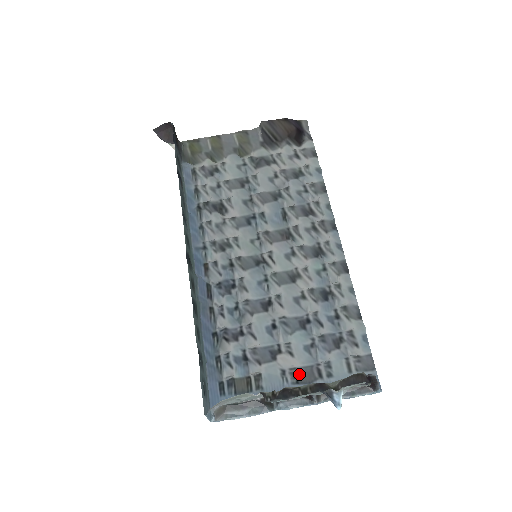
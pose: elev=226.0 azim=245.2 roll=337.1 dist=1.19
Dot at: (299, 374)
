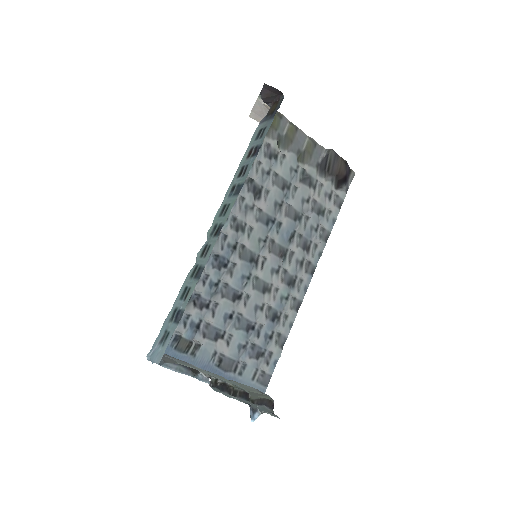
Dot at: (223, 361)
